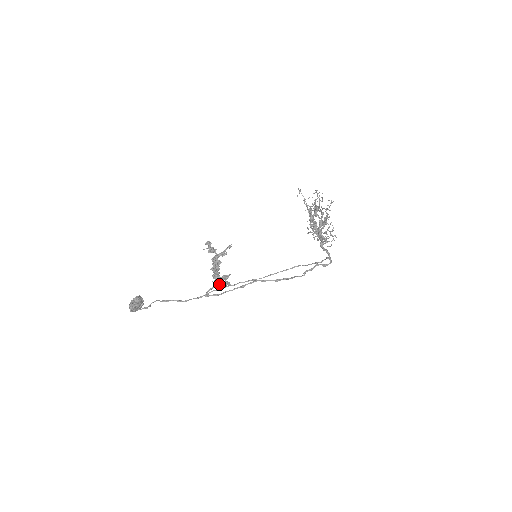
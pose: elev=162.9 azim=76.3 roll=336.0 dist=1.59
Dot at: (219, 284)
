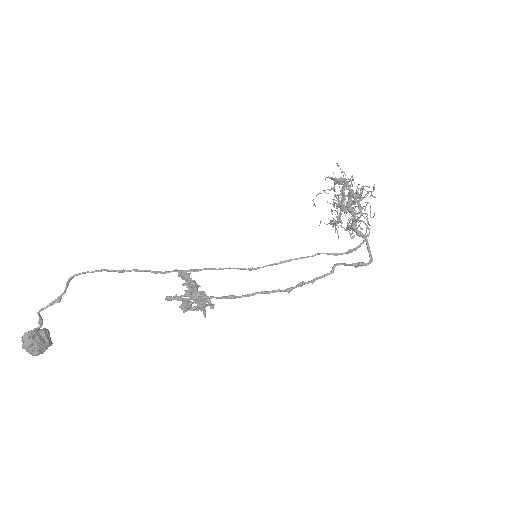
Dot at: (192, 294)
